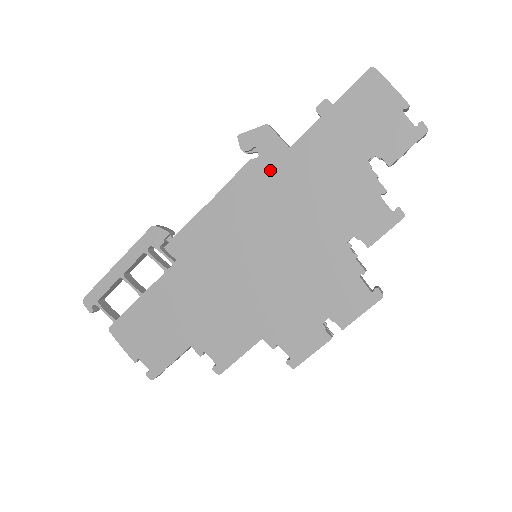
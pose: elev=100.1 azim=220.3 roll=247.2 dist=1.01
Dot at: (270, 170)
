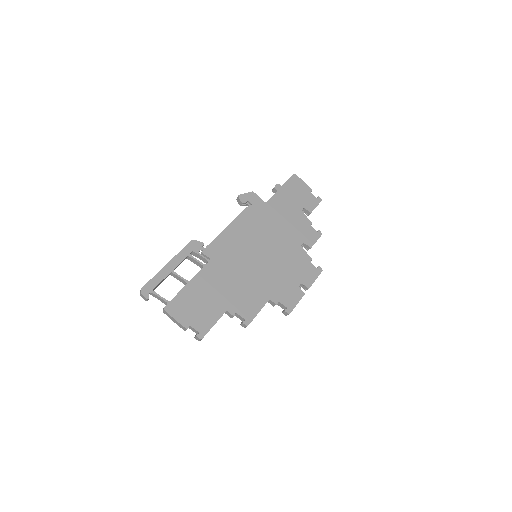
Dot at: (258, 212)
